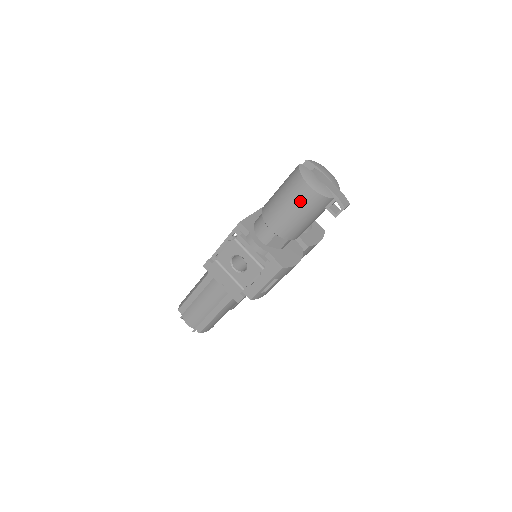
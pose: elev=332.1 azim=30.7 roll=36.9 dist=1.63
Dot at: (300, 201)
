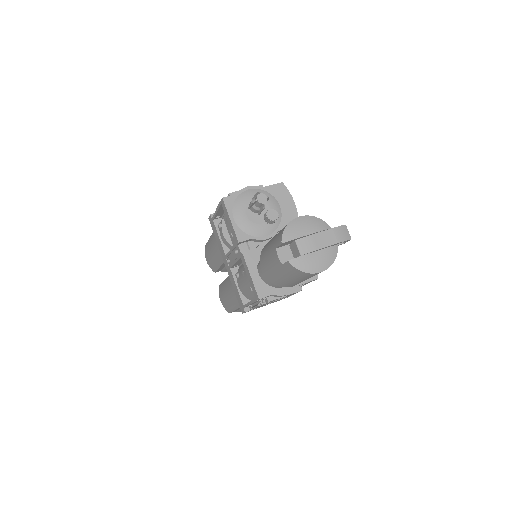
Dot at: occluded
